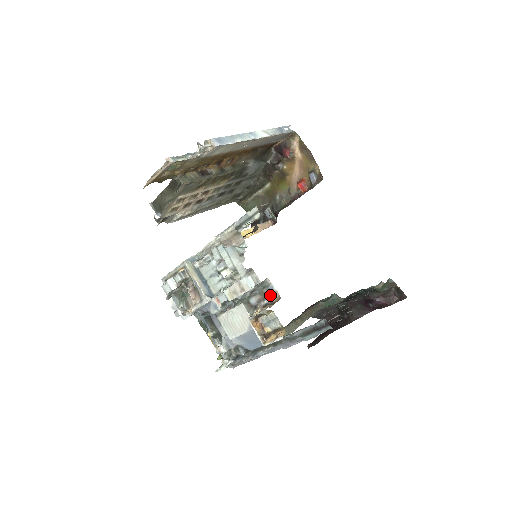
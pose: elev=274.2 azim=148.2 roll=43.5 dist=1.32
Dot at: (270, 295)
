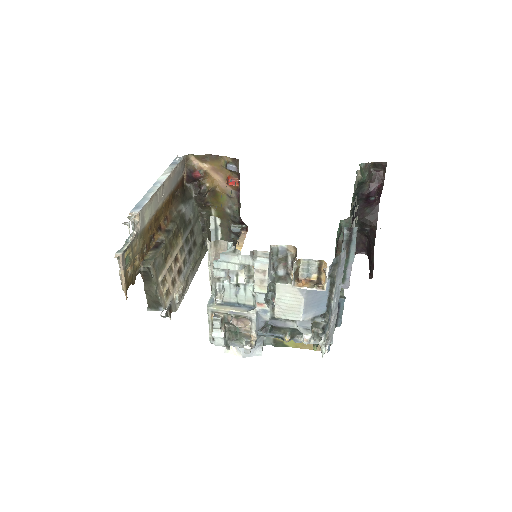
Dot at: (287, 254)
